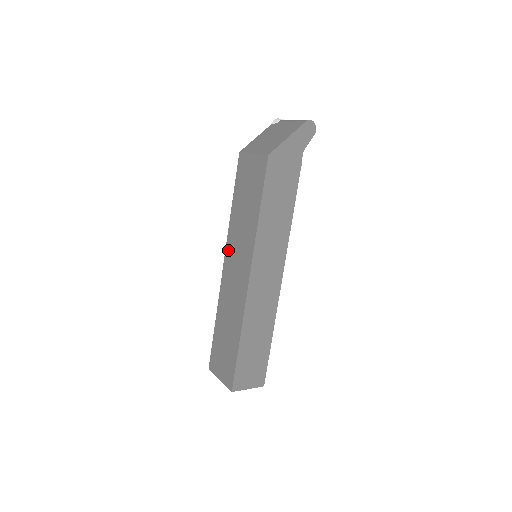
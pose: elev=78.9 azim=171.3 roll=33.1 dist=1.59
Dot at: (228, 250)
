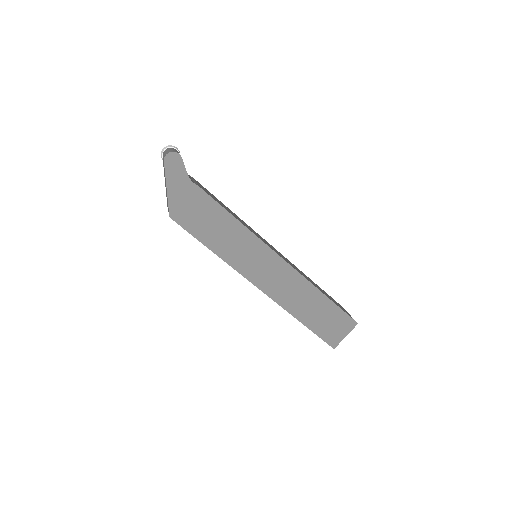
Dot at: occluded
